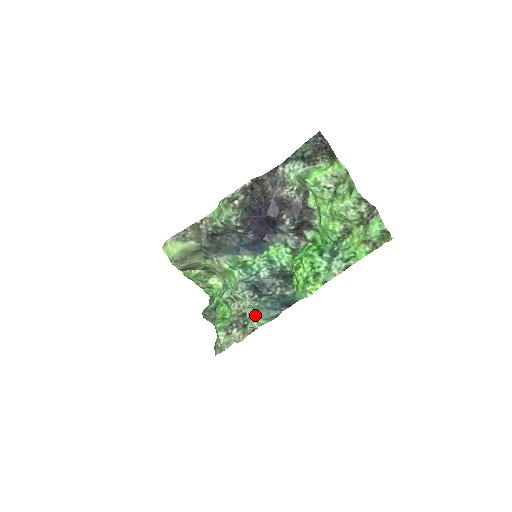
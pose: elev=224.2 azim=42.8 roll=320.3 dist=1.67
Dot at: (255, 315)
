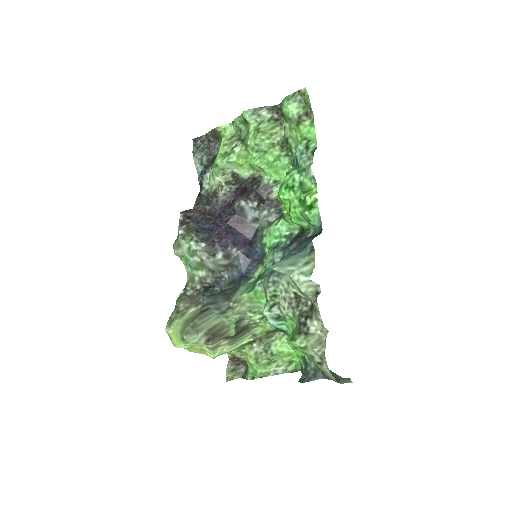
Dot at: (286, 267)
